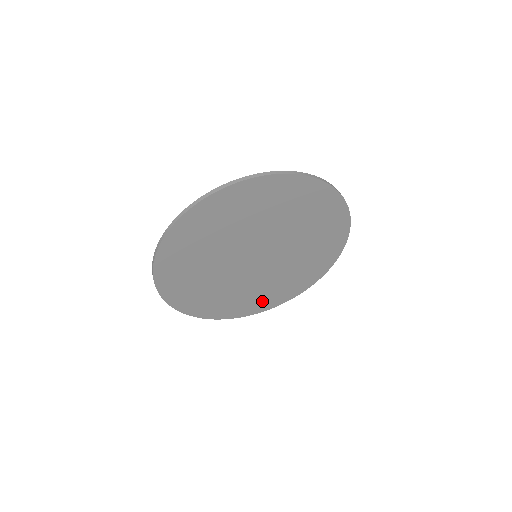
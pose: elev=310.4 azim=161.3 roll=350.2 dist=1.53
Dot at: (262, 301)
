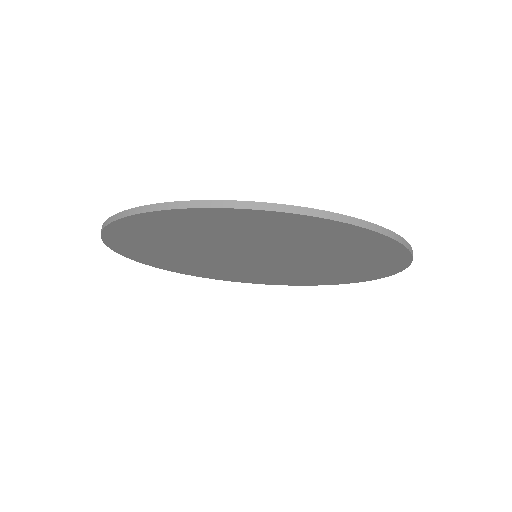
Dot at: (288, 280)
